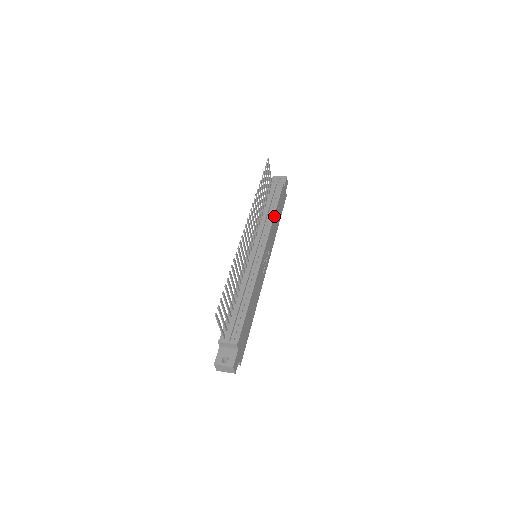
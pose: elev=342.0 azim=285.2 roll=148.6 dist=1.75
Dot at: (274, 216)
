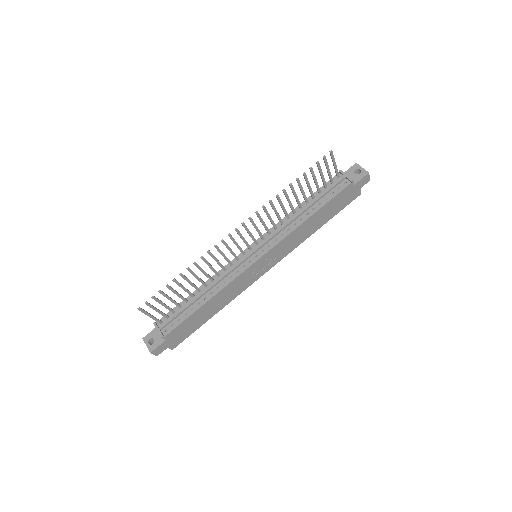
Dot at: (305, 221)
